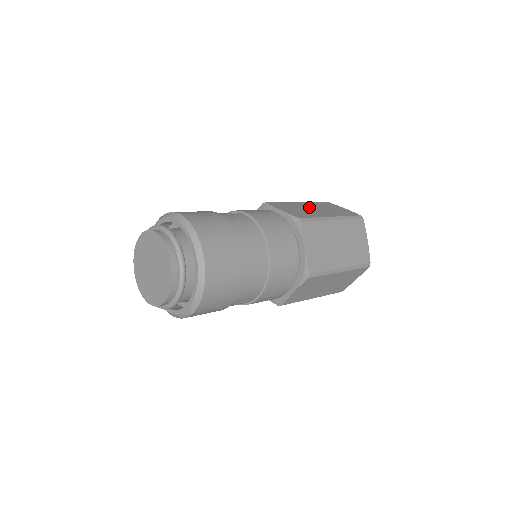
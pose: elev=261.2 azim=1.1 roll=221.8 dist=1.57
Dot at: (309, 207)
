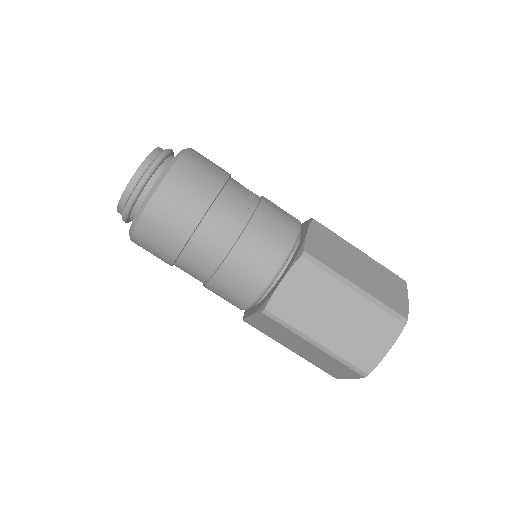
Dot at: (356, 260)
